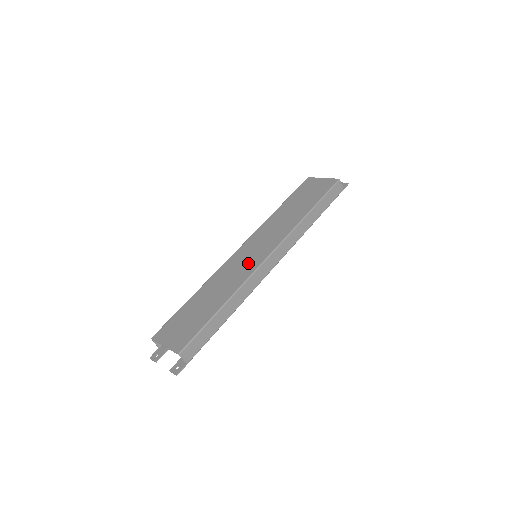
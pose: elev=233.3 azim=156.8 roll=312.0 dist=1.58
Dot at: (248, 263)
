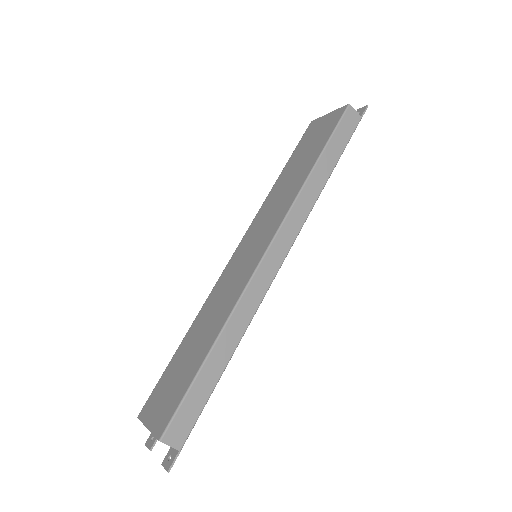
Dot at: (242, 271)
